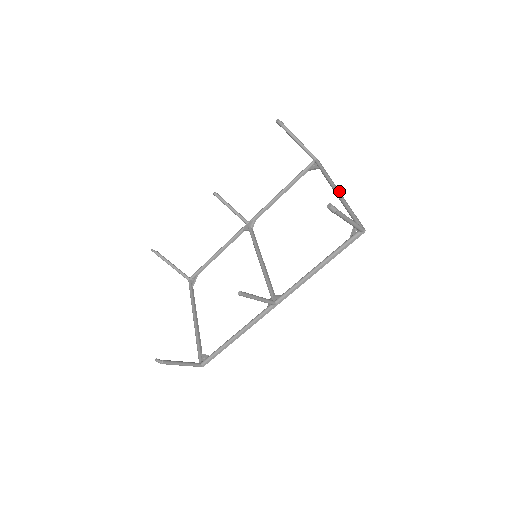
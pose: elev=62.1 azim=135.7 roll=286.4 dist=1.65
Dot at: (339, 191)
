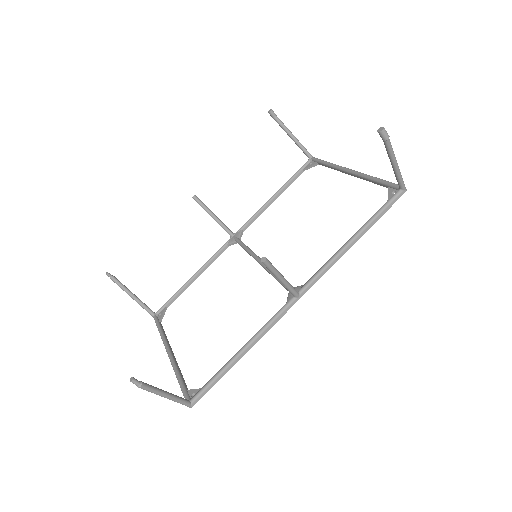
Dot at: occluded
